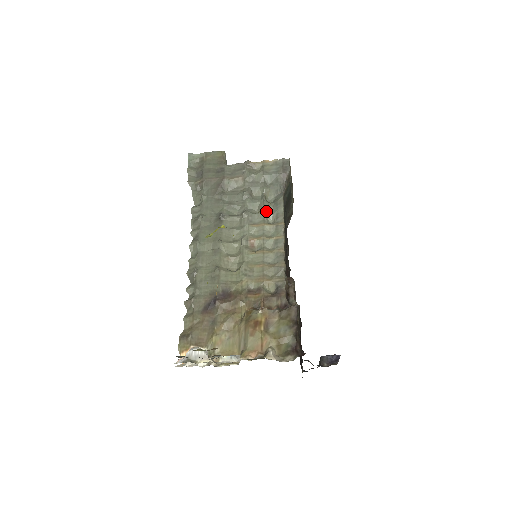
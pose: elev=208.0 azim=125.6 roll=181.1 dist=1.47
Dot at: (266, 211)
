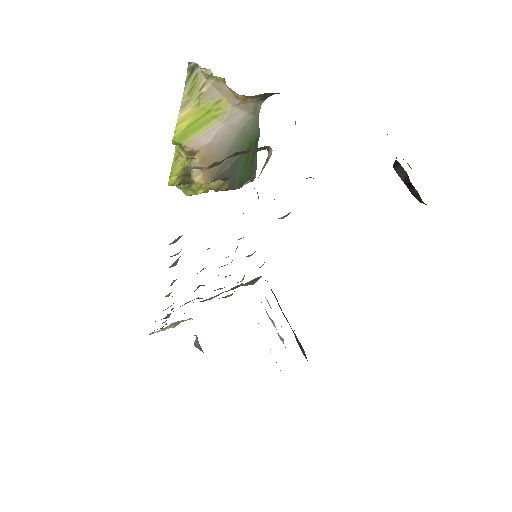
Dot at: occluded
